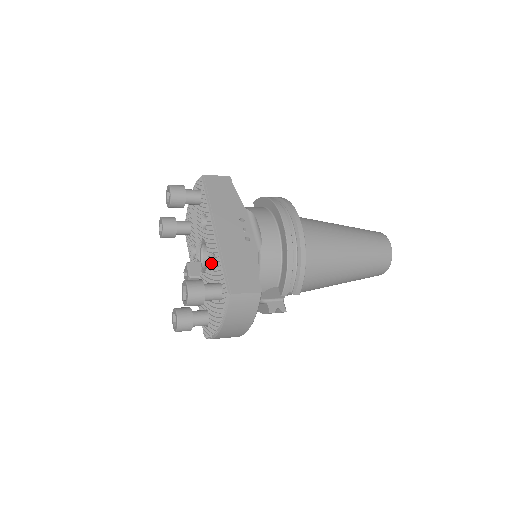
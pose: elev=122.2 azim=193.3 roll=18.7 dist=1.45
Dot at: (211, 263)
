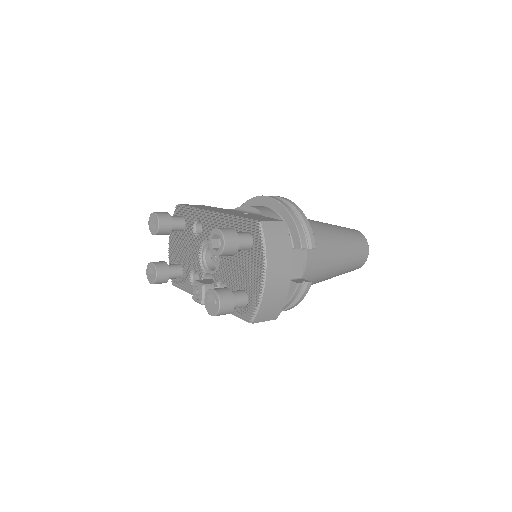
Dot at: occluded
